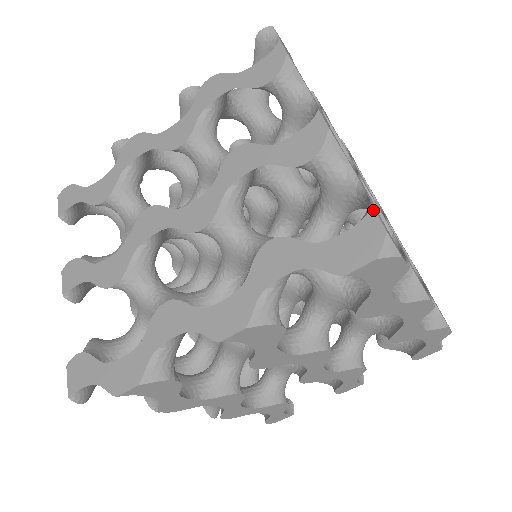
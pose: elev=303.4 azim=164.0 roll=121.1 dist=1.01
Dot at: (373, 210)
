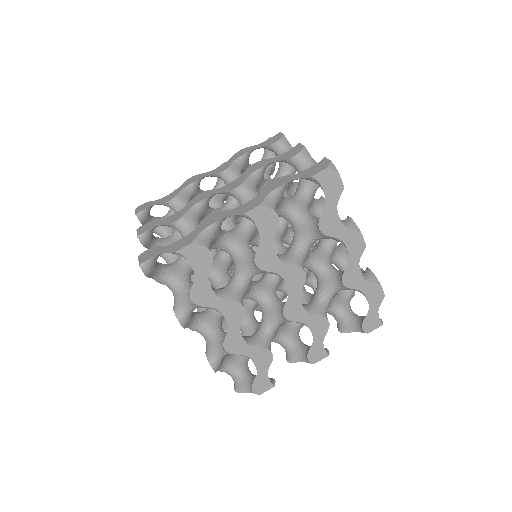
Dot at: (325, 158)
